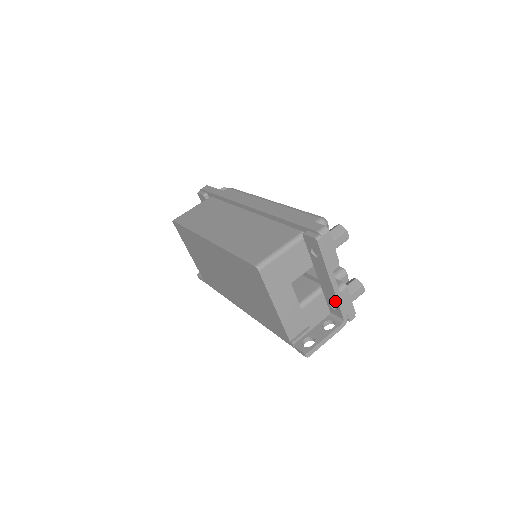
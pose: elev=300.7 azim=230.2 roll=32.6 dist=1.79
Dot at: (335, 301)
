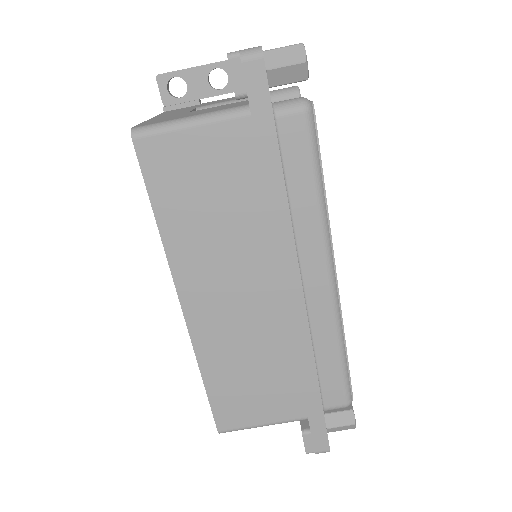
Dot at: occluded
